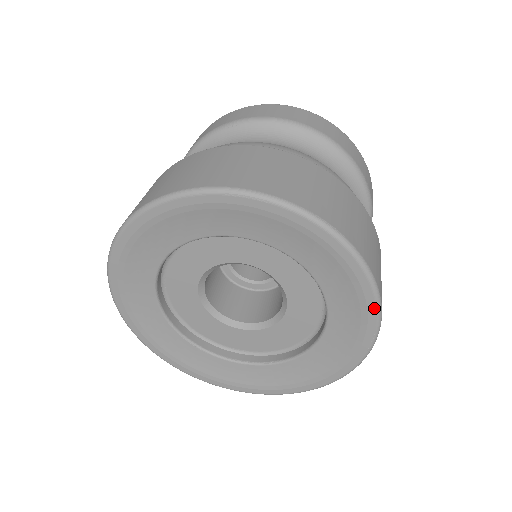
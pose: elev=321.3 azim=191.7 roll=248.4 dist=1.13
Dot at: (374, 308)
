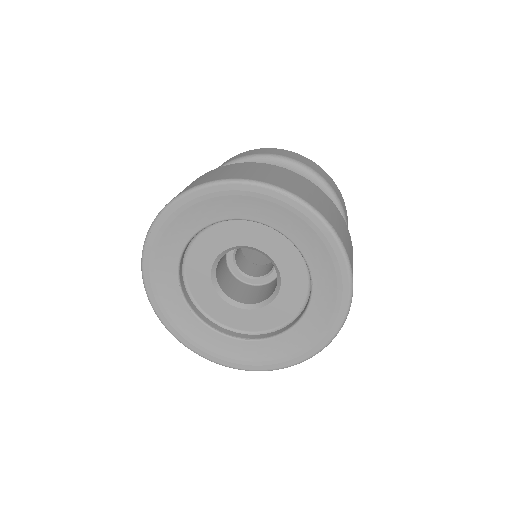
Dot at: (345, 307)
